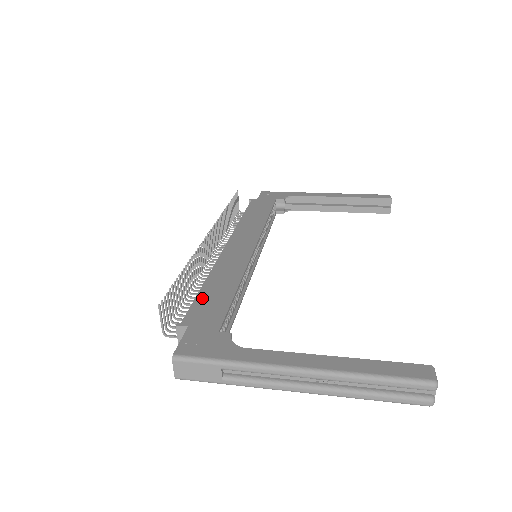
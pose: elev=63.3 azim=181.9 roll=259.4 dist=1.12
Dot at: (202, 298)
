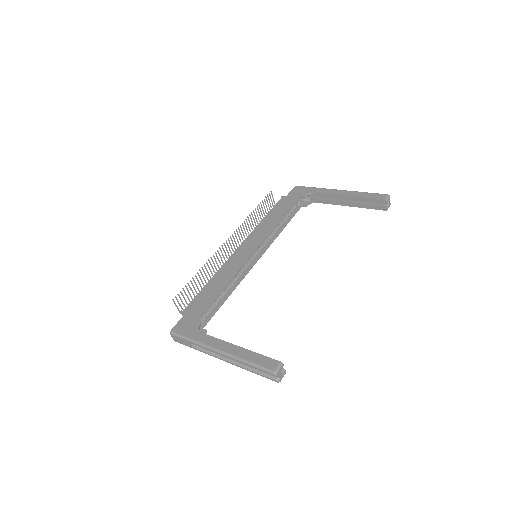
Dot at: (202, 293)
